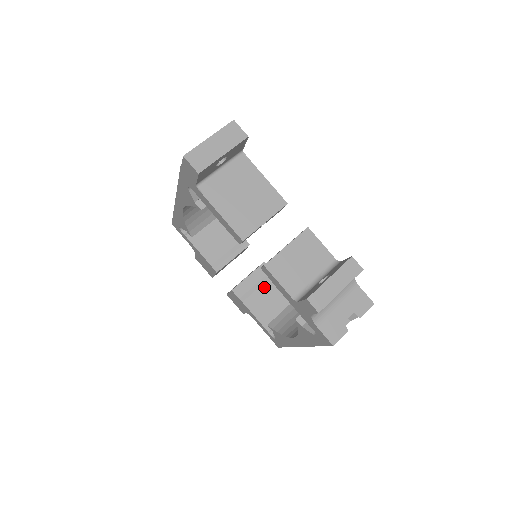
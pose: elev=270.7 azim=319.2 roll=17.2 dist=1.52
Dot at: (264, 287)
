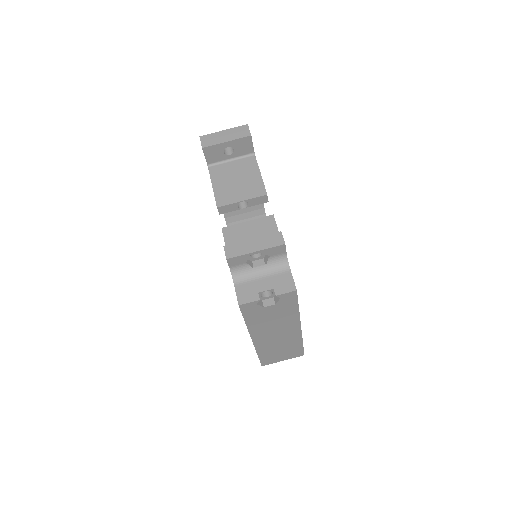
Dot at: occluded
